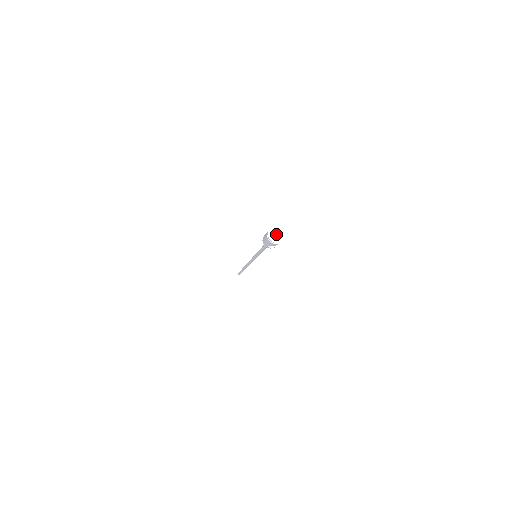
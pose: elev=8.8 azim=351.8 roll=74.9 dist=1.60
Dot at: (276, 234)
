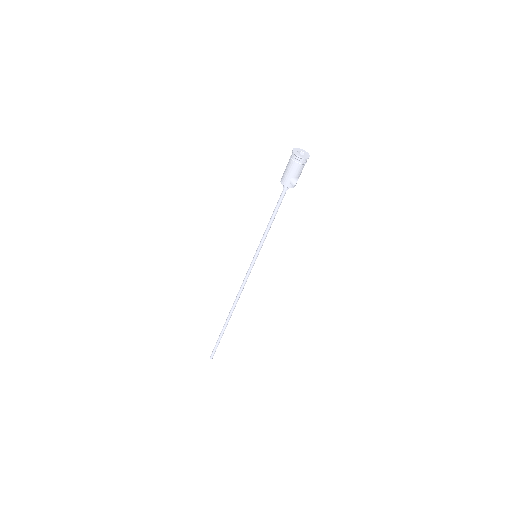
Dot at: occluded
